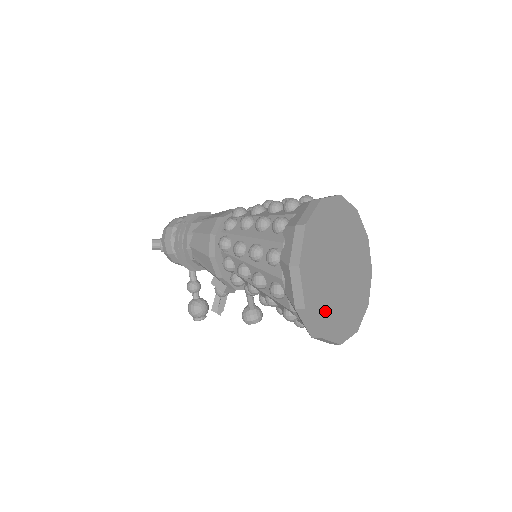
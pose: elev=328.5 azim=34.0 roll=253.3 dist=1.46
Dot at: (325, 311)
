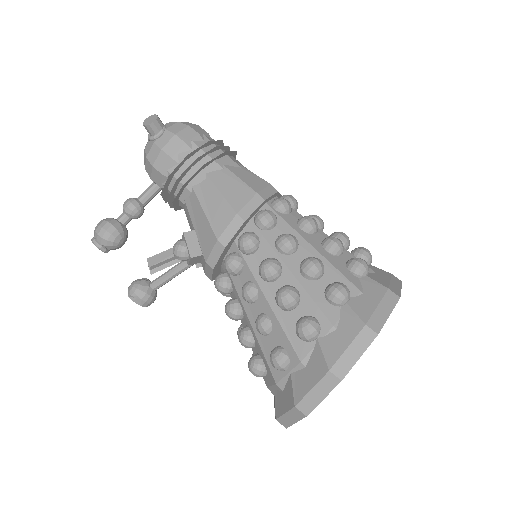
Dot at: occluded
